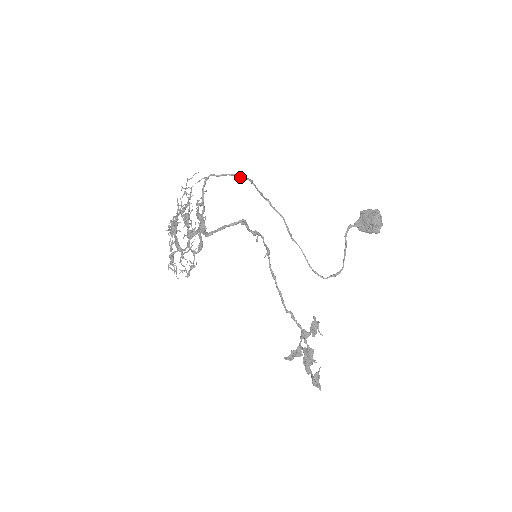
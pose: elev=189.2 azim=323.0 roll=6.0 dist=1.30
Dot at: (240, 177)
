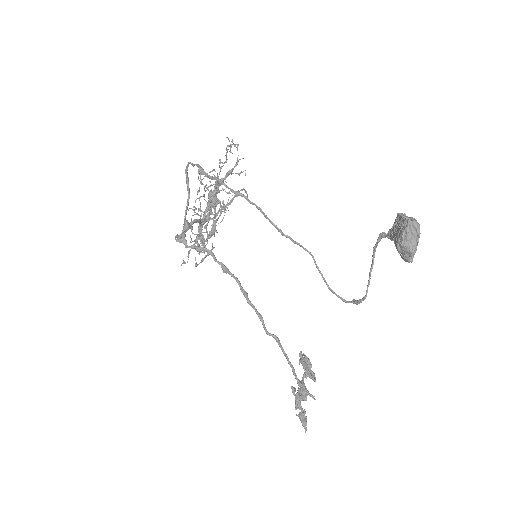
Dot at: (198, 172)
